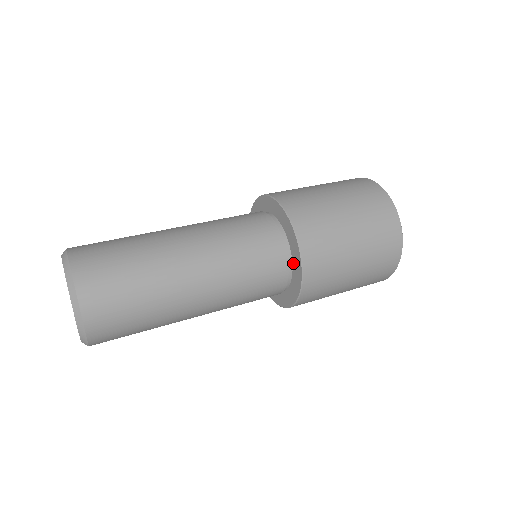
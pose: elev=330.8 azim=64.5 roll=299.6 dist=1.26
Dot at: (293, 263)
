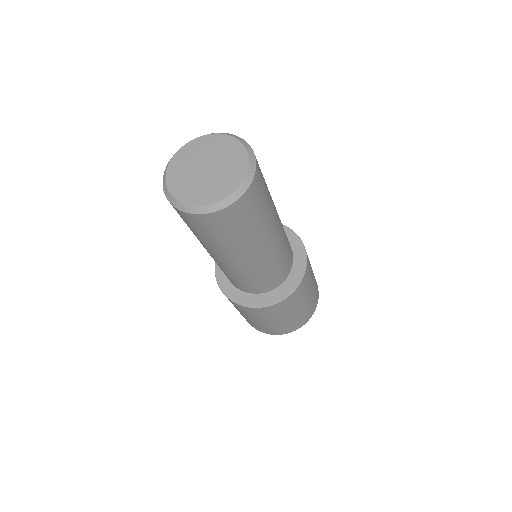
Dot at: (290, 275)
